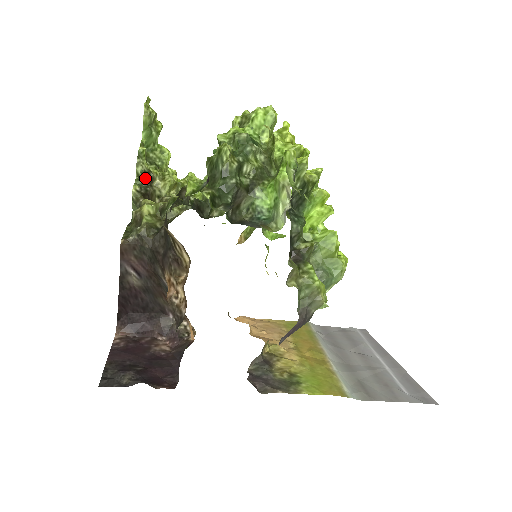
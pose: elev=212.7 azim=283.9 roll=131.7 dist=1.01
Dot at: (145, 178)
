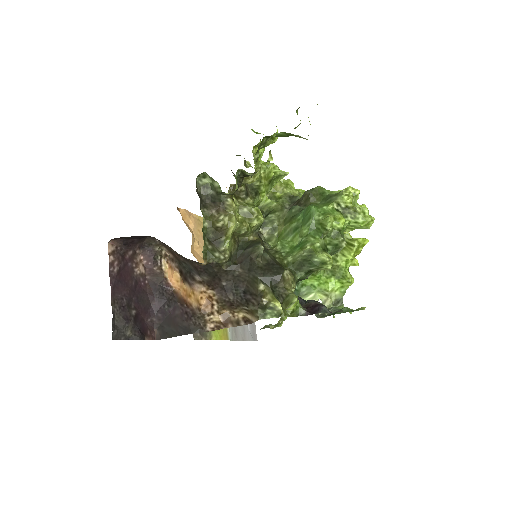
Dot at: (246, 175)
